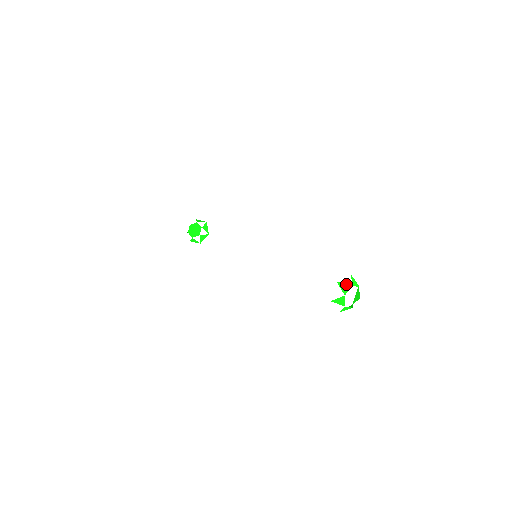
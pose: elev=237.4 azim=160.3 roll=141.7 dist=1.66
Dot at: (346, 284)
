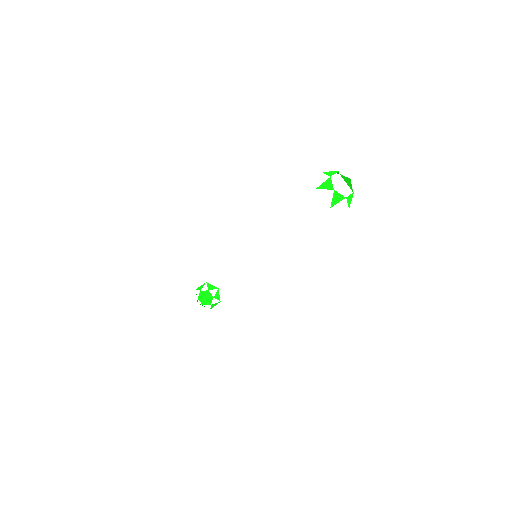
Dot at: (325, 181)
